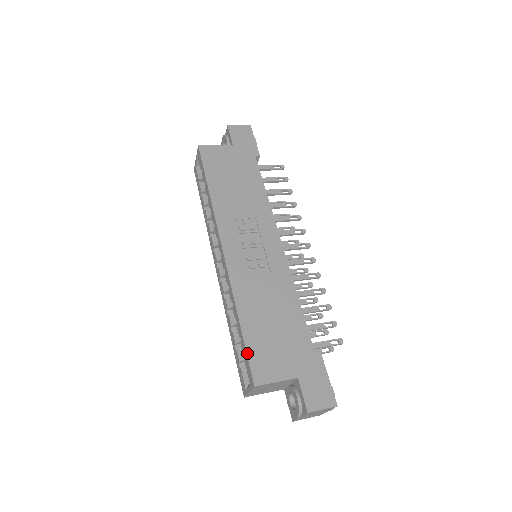
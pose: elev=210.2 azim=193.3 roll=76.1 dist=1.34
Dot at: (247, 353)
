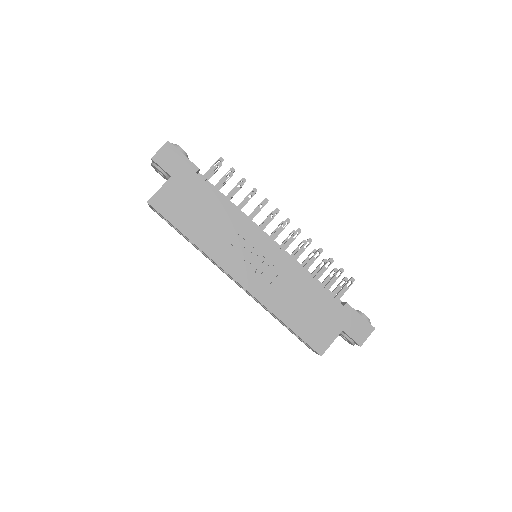
Dot at: (303, 340)
